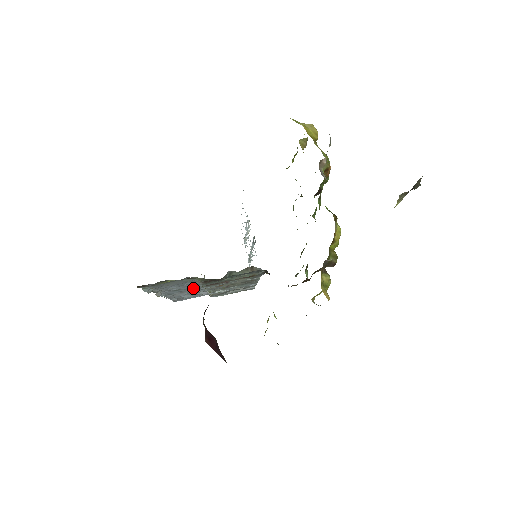
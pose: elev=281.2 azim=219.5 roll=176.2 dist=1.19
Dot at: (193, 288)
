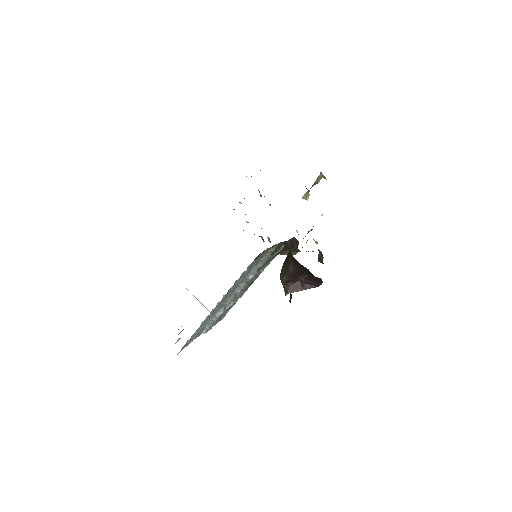
Dot at: occluded
